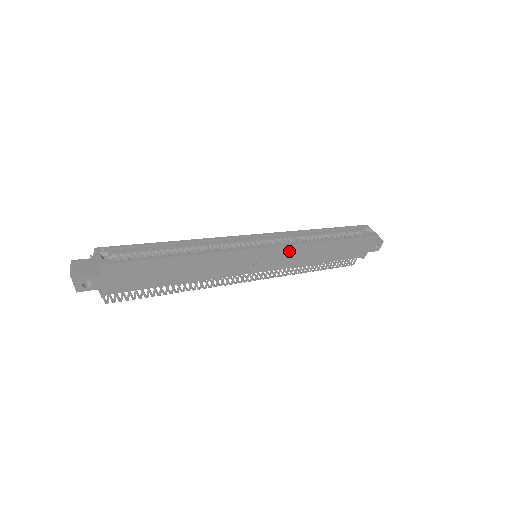
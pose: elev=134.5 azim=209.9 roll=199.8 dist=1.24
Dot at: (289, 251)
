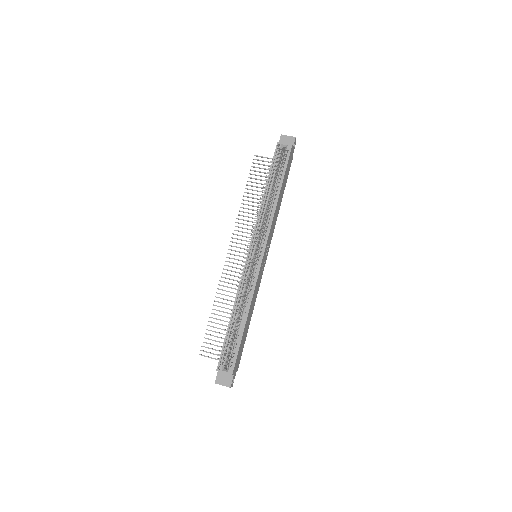
Dot at: (269, 236)
